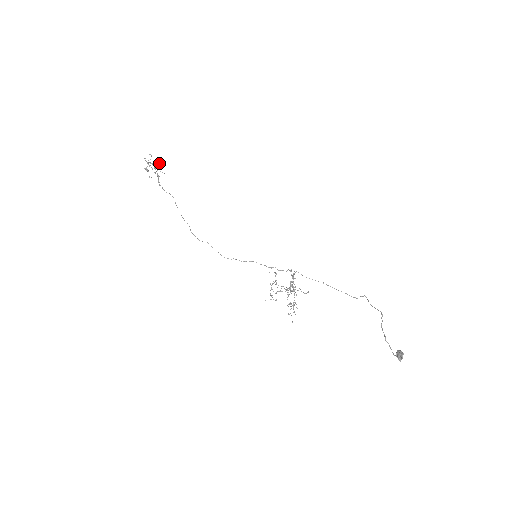
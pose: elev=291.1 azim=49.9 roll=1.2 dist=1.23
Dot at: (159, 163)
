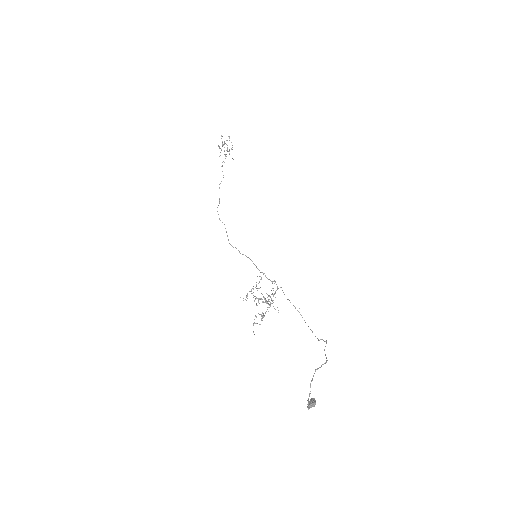
Dot at: (232, 147)
